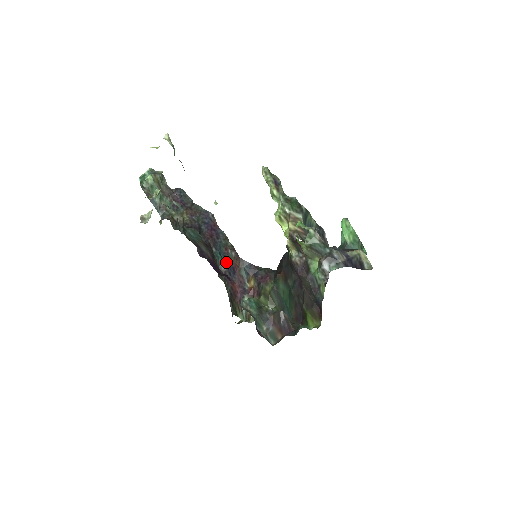
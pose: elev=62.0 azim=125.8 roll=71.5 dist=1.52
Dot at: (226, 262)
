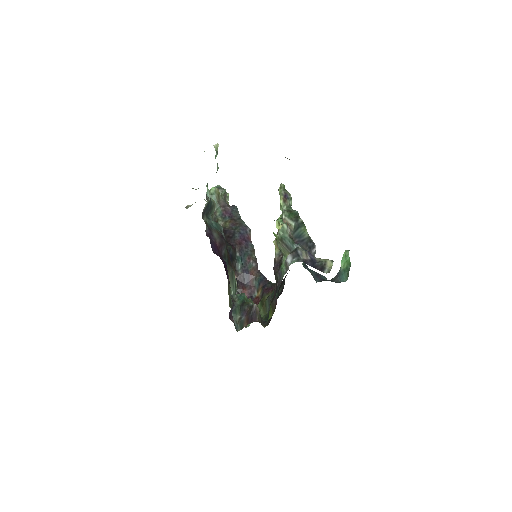
Dot at: (244, 268)
